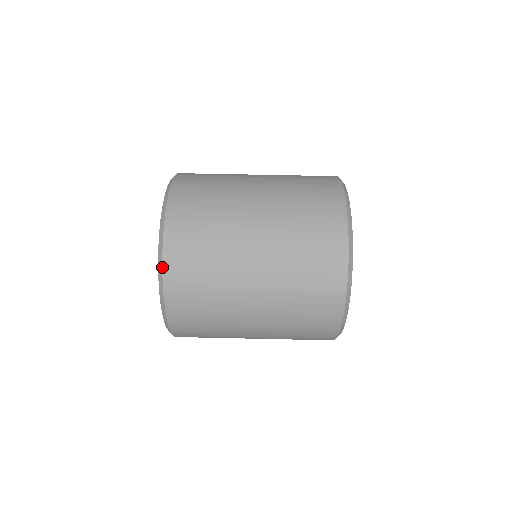
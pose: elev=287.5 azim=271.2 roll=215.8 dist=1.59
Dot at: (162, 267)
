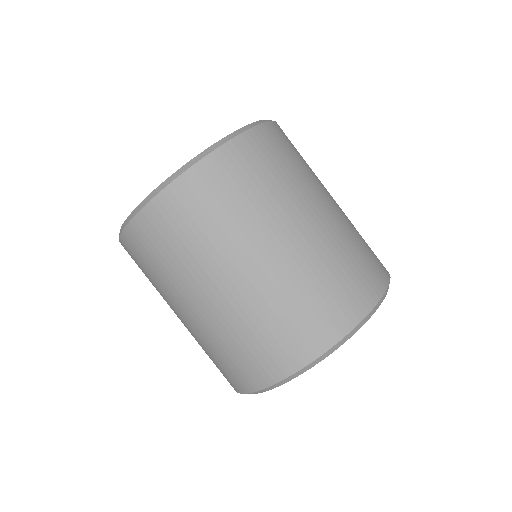
Dot at: occluded
